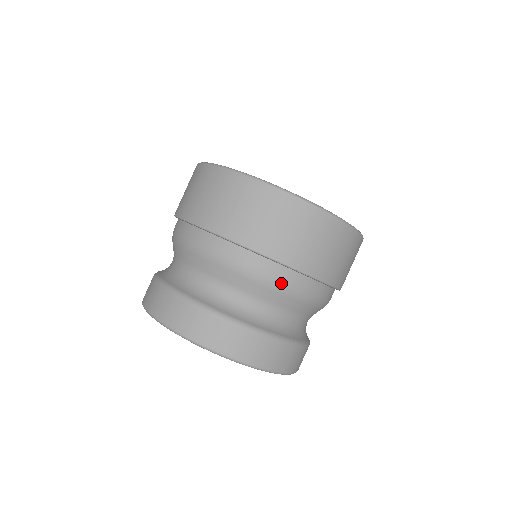
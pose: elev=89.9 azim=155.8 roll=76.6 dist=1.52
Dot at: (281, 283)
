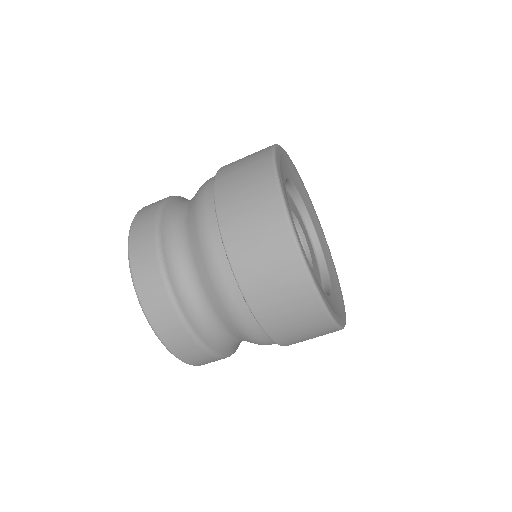
Dot at: occluded
